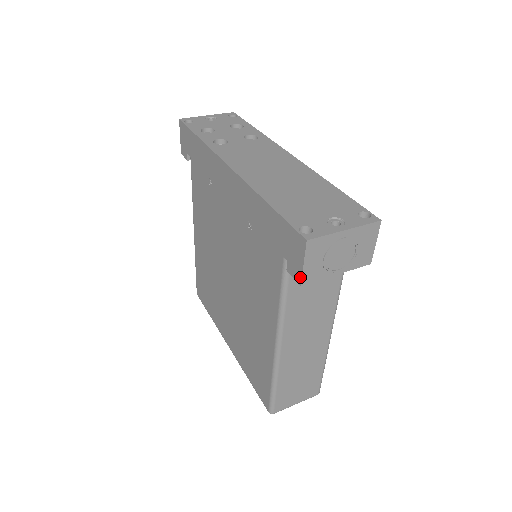
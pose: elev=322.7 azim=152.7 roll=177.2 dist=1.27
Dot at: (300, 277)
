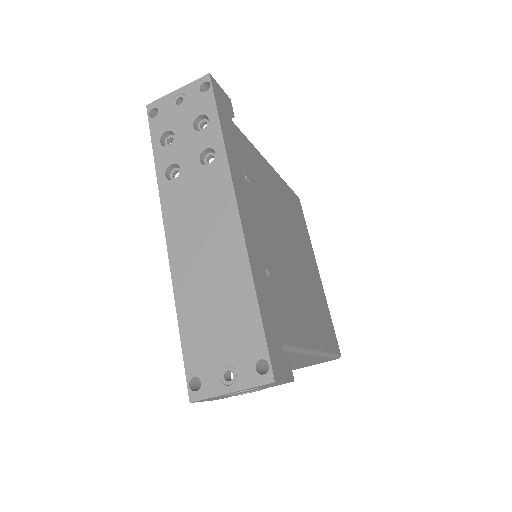
Dot at: occluded
